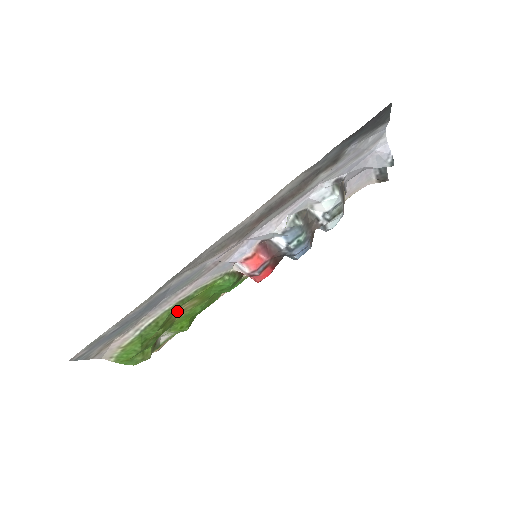
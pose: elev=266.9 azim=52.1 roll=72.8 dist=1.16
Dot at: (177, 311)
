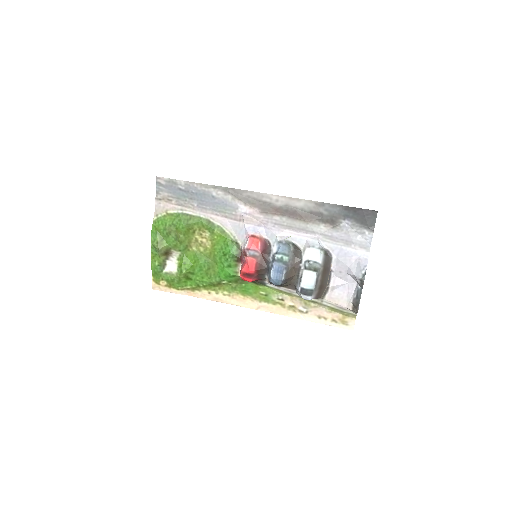
Dot at: (199, 236)
